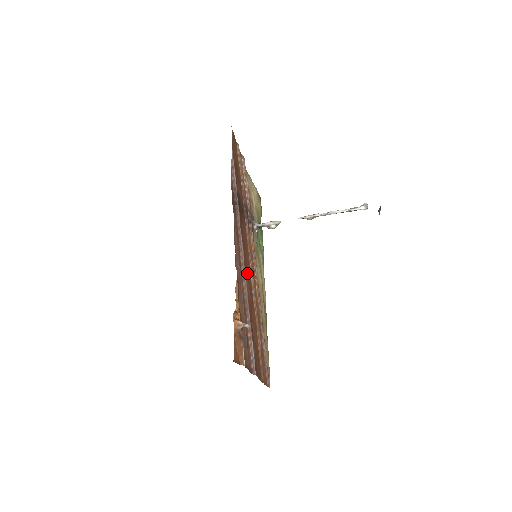
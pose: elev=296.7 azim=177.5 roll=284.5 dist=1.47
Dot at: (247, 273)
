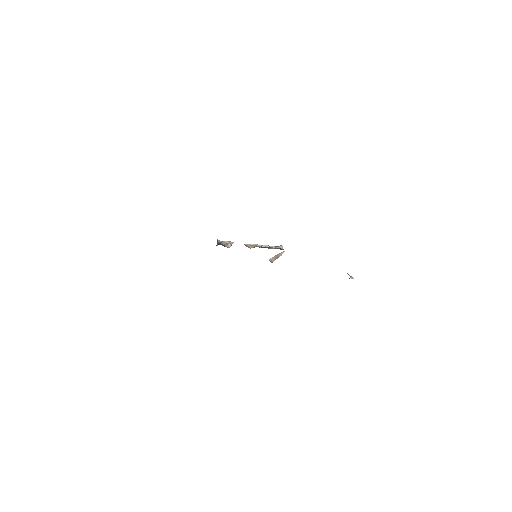
Dot at: occluded
